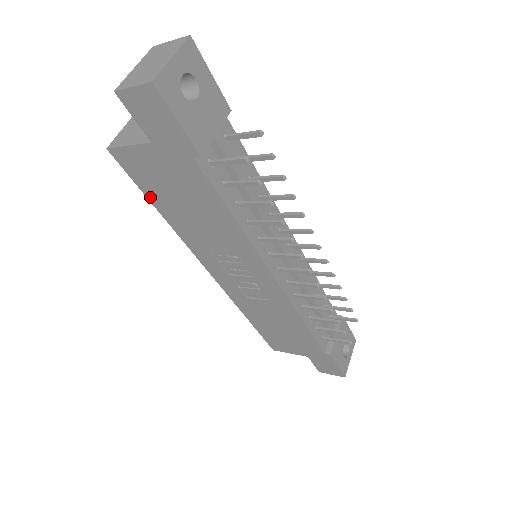
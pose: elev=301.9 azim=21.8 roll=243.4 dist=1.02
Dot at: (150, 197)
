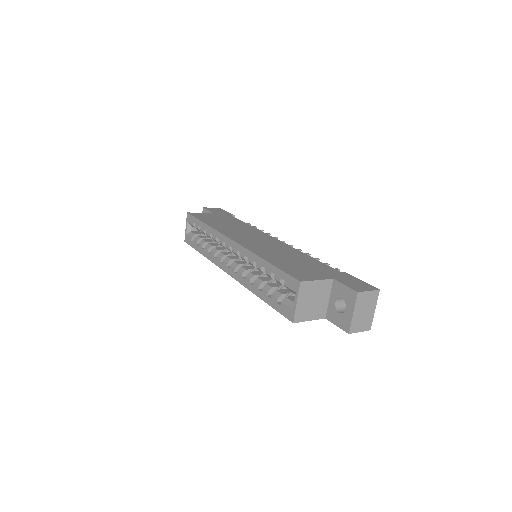
Dot at: (271, 304)
